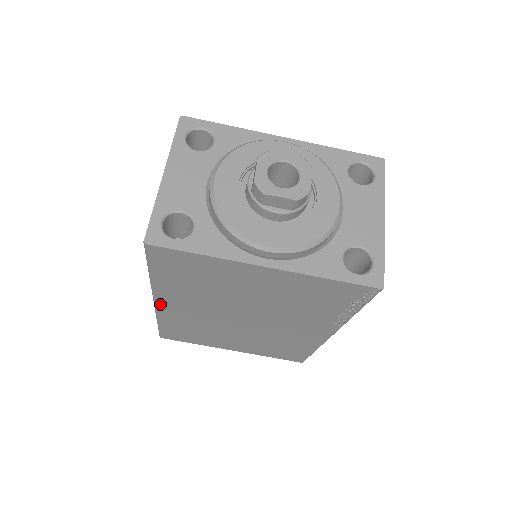
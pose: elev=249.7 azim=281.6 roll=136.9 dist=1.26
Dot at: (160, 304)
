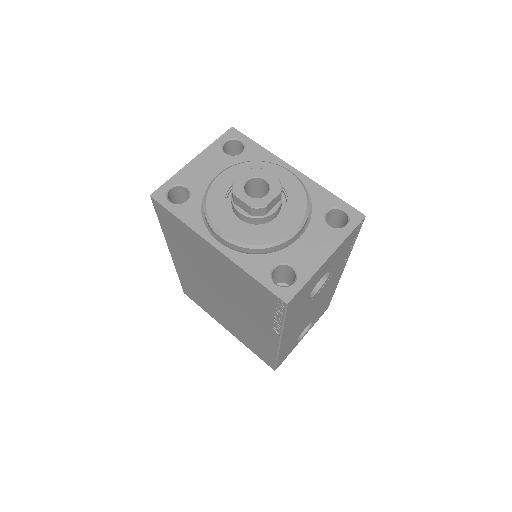
Dot at: (174, 257)
